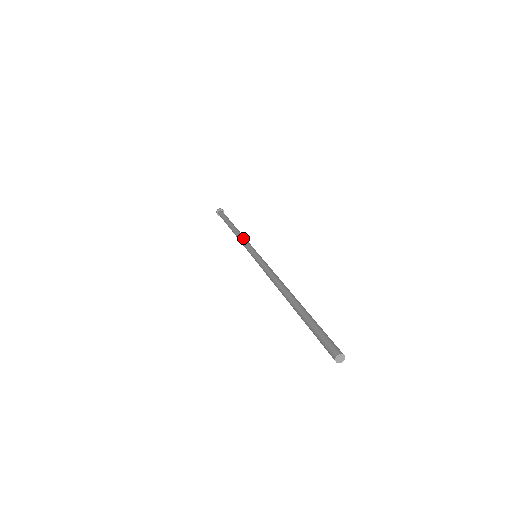
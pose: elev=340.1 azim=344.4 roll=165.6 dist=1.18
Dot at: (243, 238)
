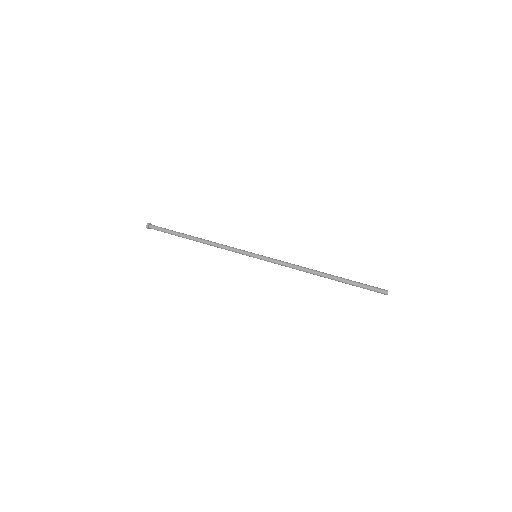
Dot at: (225, 246)
